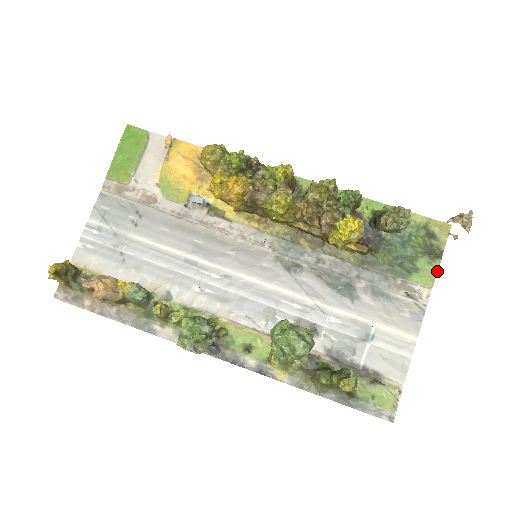
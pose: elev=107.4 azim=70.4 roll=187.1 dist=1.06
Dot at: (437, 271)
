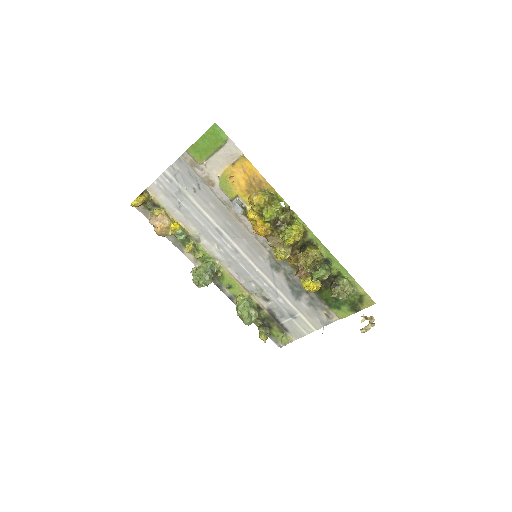
Dot at: (349, 315)
